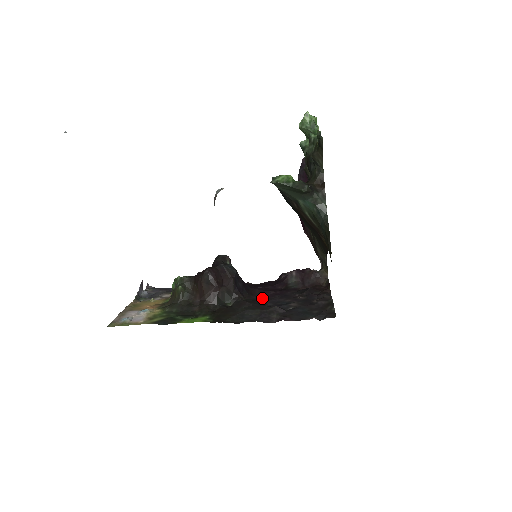
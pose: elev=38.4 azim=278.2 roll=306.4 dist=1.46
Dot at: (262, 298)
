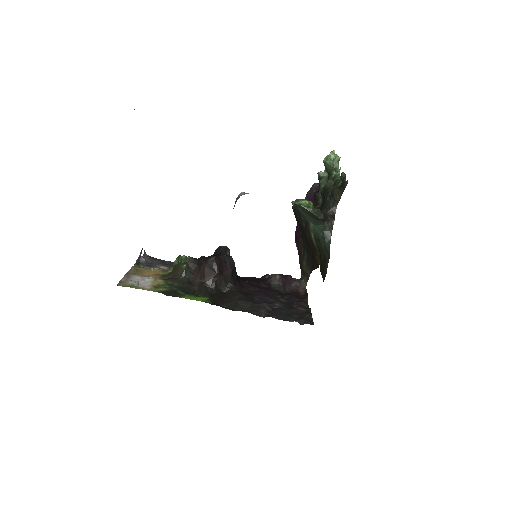
Dot at: (250, 292)
